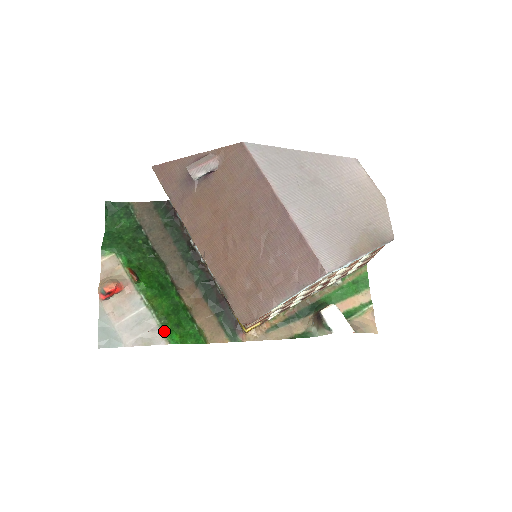
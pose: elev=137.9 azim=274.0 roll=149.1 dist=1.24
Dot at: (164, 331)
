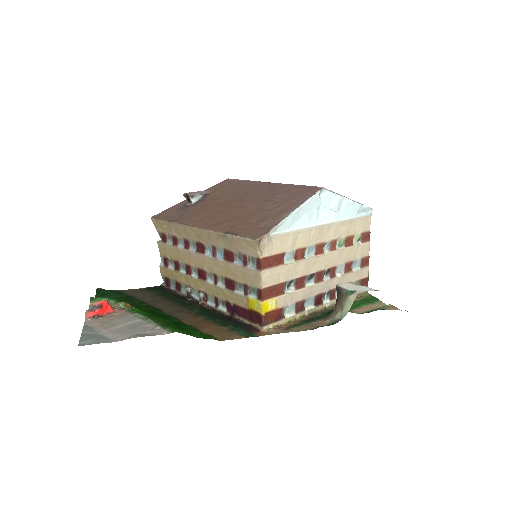
Dot at: (164, 327)
